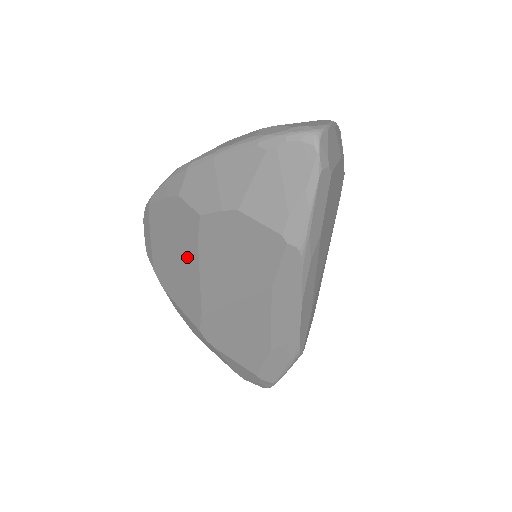
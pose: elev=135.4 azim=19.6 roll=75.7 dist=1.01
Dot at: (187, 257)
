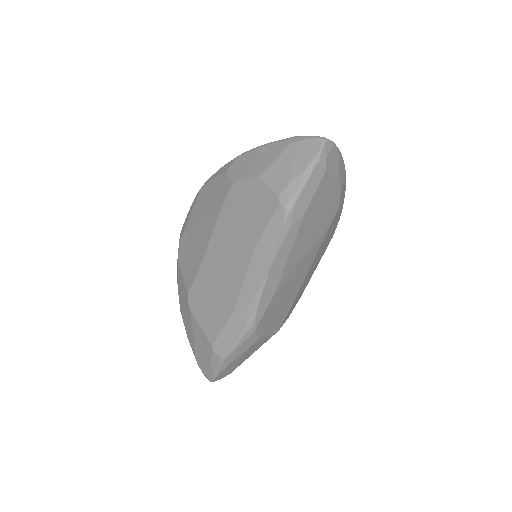
Dot at: (209, 221)
